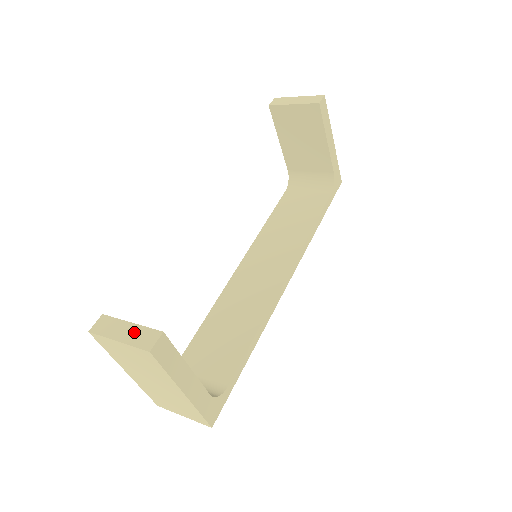
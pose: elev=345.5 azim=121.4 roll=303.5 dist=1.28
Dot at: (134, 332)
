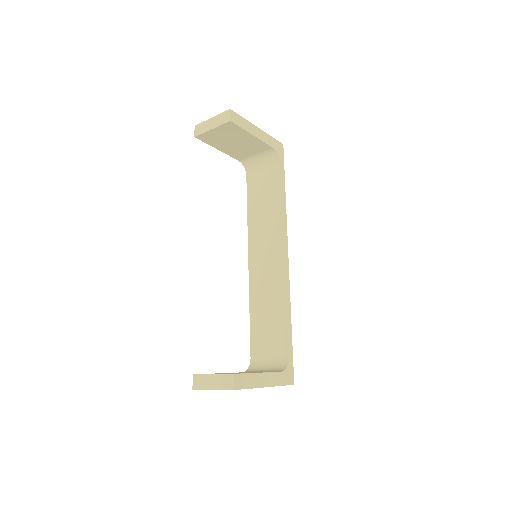
Dot at: (218, 380)
